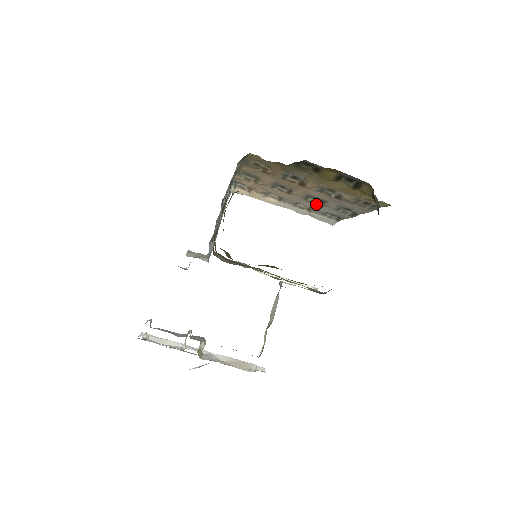
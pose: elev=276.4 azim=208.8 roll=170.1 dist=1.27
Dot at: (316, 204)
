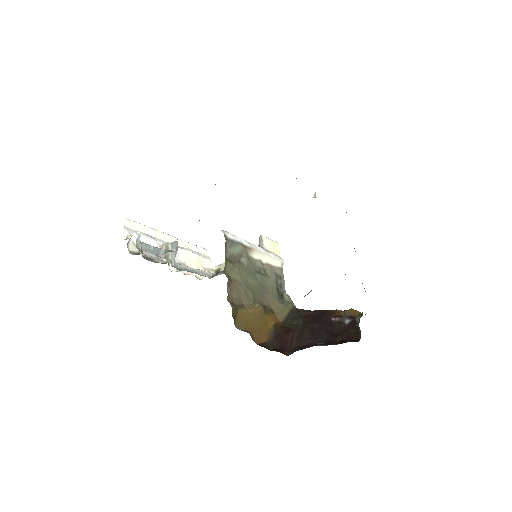
Dot at: occluded
